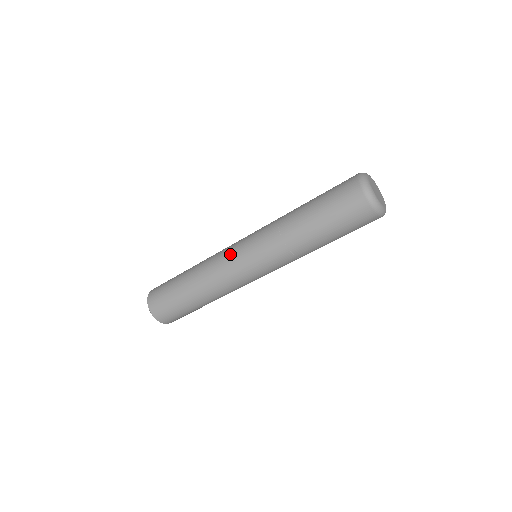
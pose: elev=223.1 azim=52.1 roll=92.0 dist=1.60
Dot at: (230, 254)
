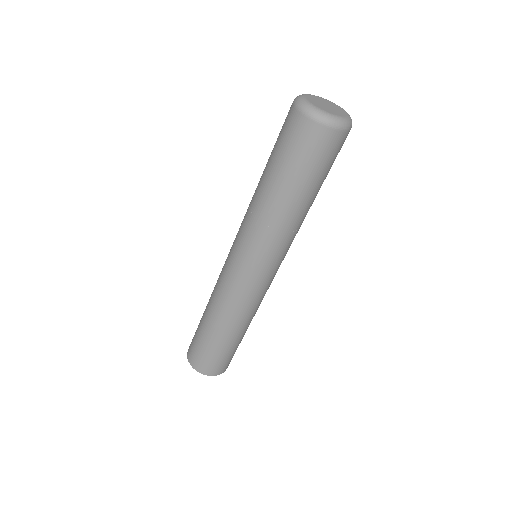
Dot at: occluded
